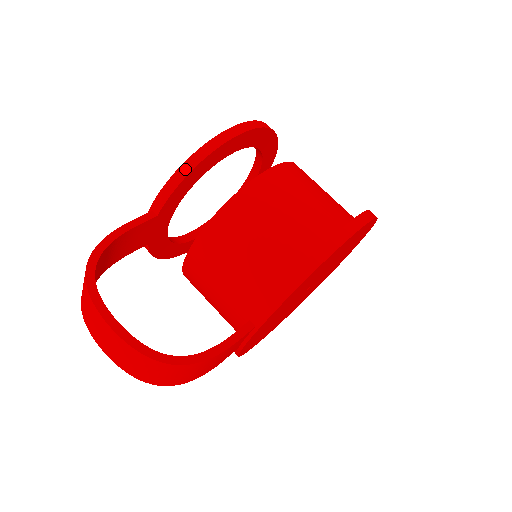
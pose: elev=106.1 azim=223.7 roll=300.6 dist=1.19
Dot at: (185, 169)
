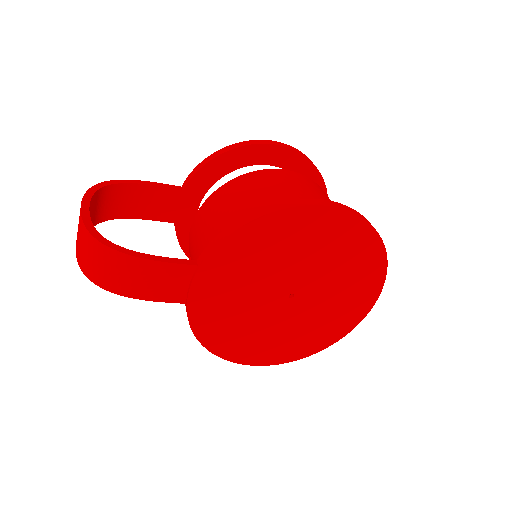
Dot at: (215, 154)
